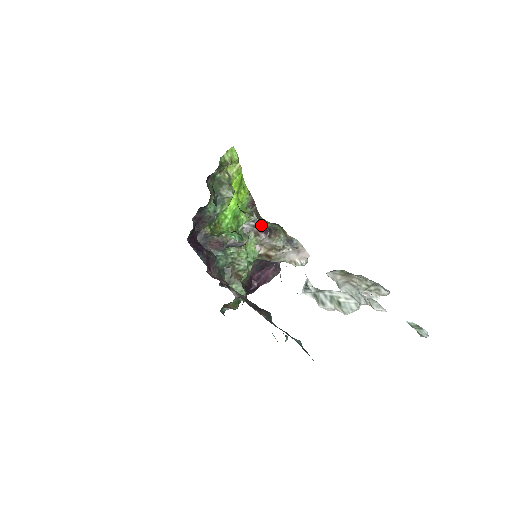
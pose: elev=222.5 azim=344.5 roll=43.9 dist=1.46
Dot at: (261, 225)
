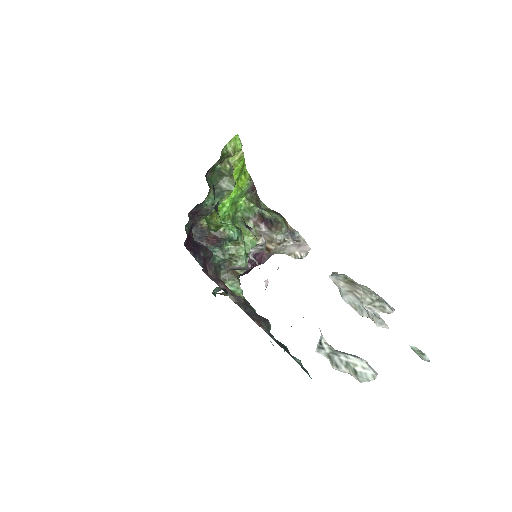
Dot at: (261, 215)
